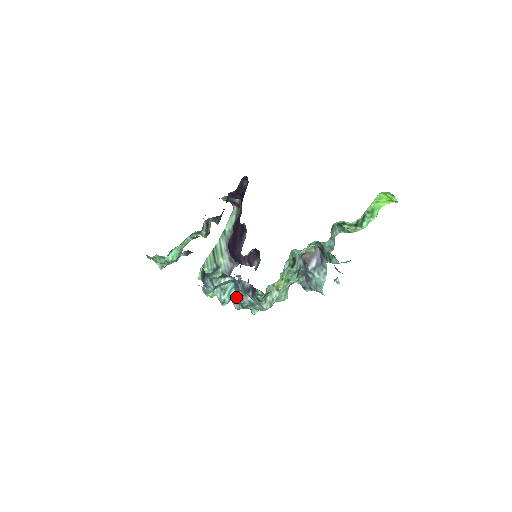
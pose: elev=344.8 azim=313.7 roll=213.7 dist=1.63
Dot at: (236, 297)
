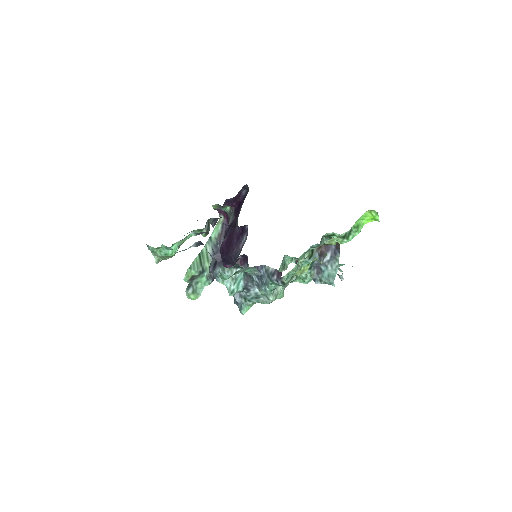
Dot at: (243, 289)
